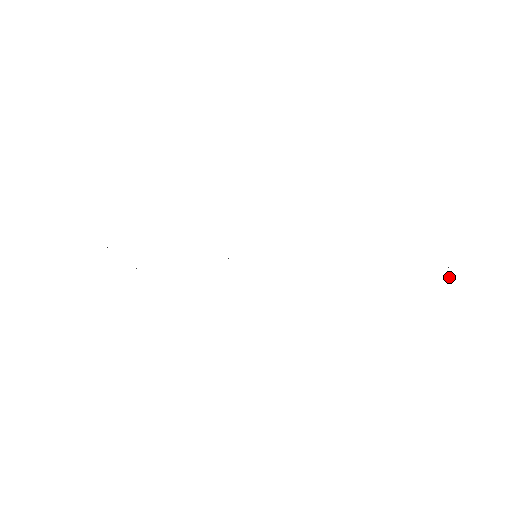
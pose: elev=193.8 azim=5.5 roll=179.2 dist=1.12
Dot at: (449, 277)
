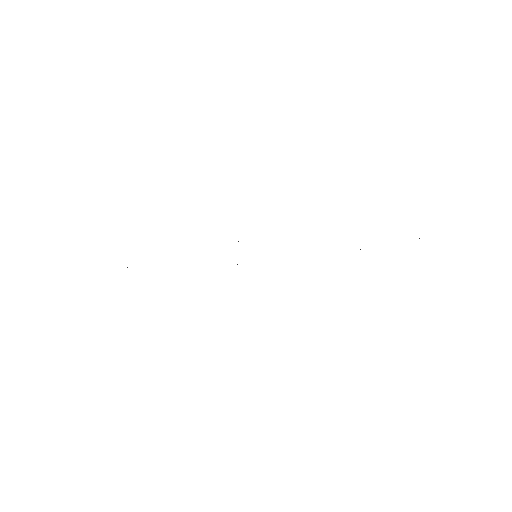
Dot at: occluded
